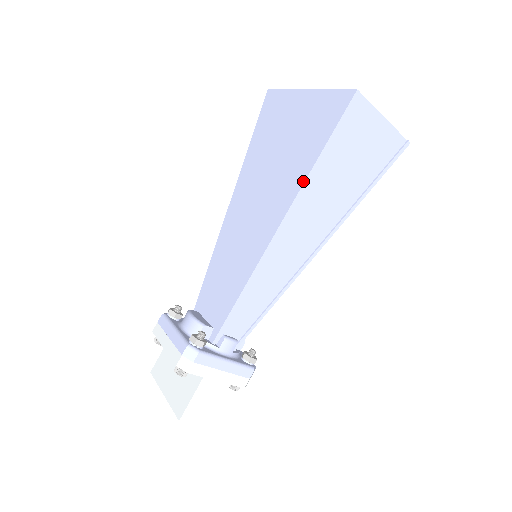
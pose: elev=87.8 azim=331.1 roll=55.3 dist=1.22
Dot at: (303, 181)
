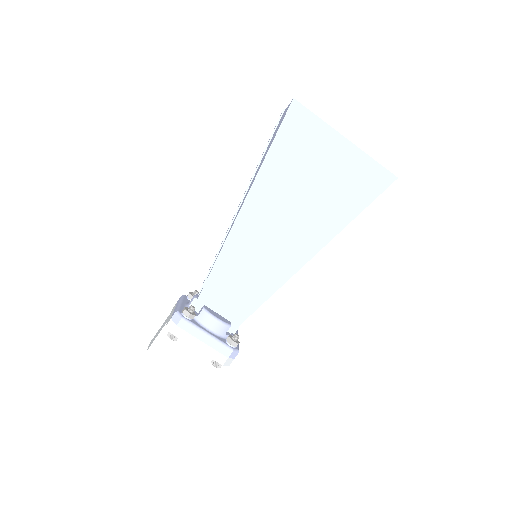
Dot at: (338, 232)
